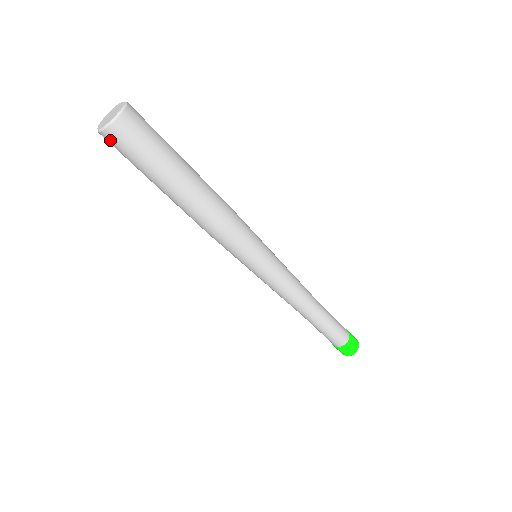
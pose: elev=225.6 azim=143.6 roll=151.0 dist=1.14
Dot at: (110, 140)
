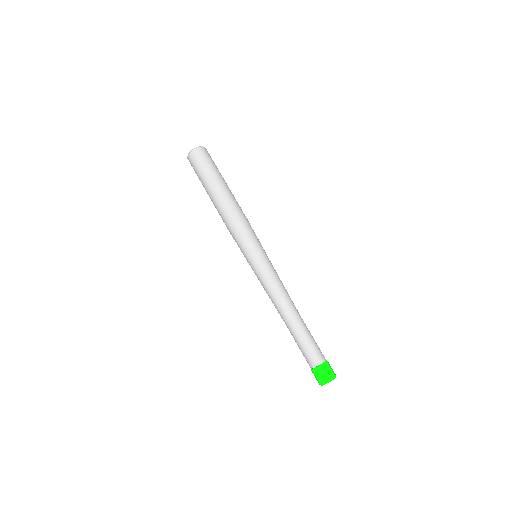
Dot at: (200, 152)
